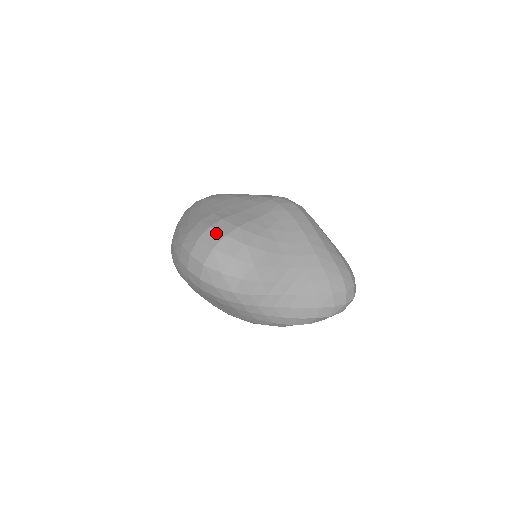
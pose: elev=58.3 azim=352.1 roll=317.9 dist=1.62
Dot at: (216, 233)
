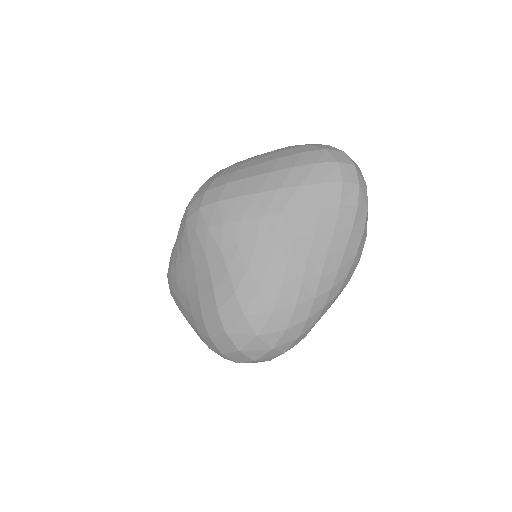
Dot at: (219, 338)
